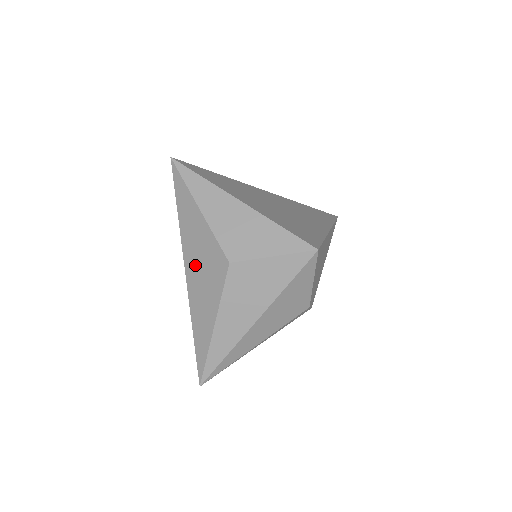
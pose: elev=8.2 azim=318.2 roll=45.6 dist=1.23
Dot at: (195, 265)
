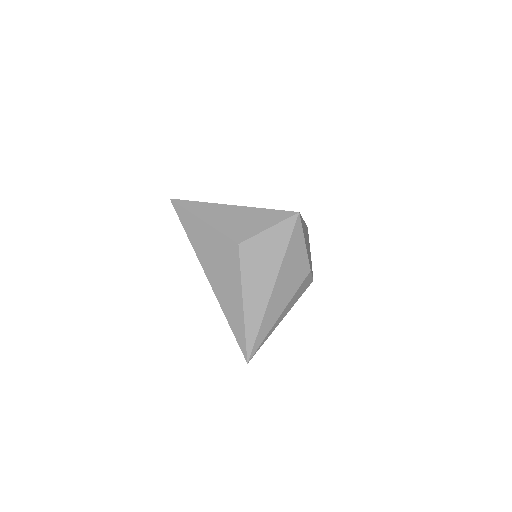
Dot at: (212, 264)
